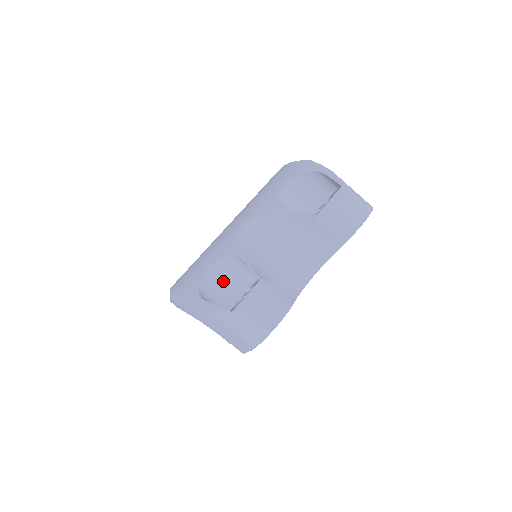
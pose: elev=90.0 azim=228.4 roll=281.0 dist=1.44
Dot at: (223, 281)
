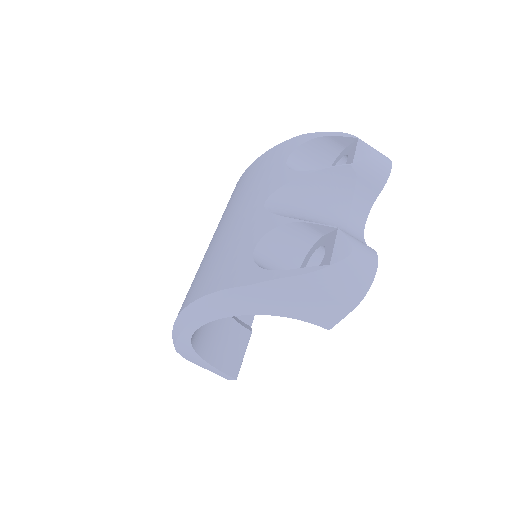
Dot at: (274, 259)
